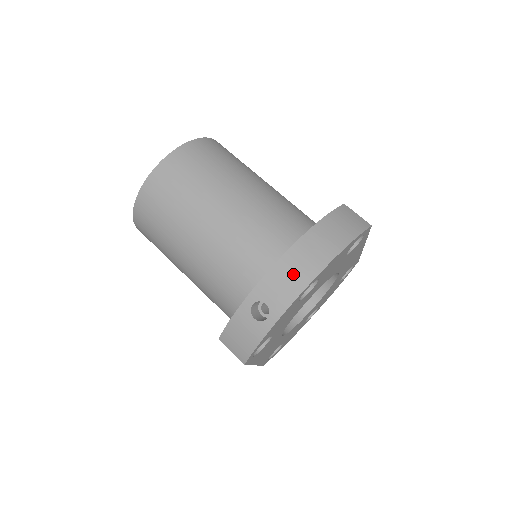
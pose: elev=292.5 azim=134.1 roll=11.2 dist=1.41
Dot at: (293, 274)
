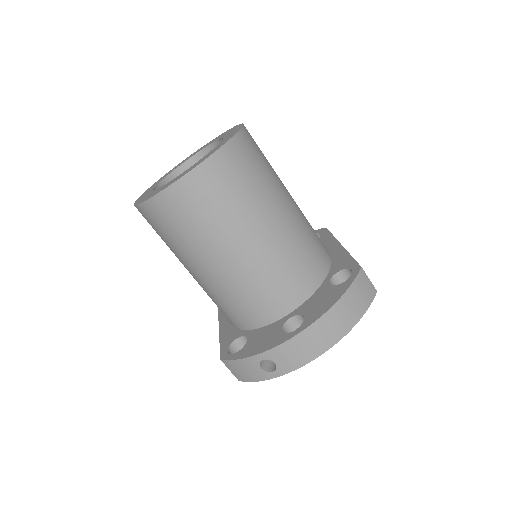
Dot at: (306, 348)
